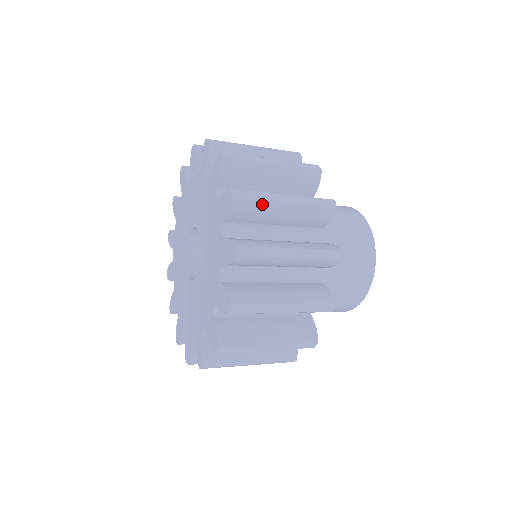
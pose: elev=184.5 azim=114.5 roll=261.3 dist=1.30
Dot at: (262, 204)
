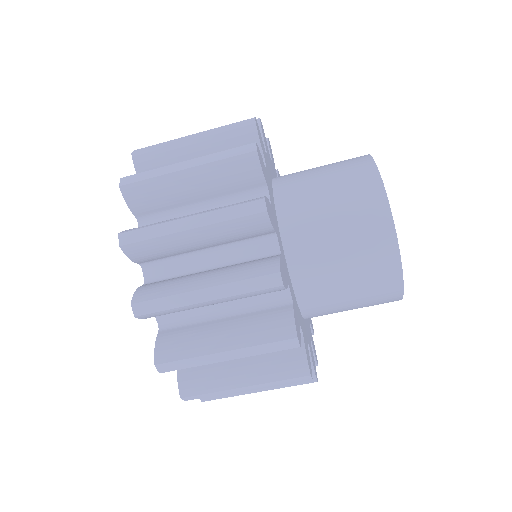
Dot at: occluded
